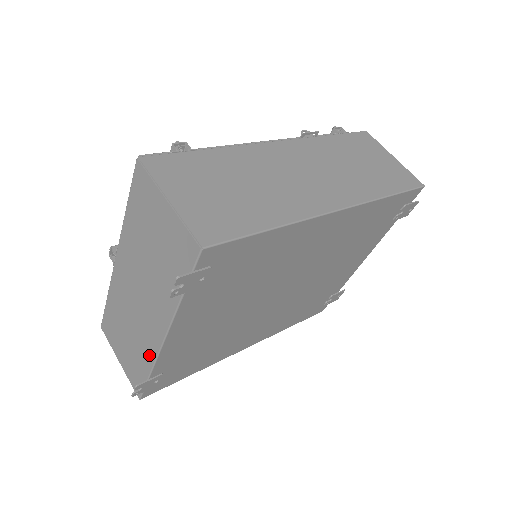
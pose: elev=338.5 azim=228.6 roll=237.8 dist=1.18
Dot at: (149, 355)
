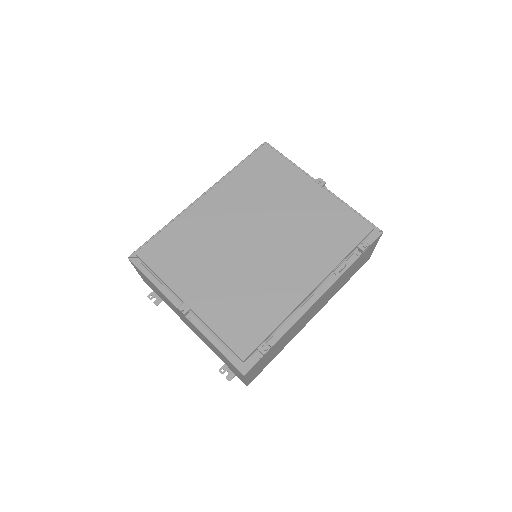
Dot at: occluded
